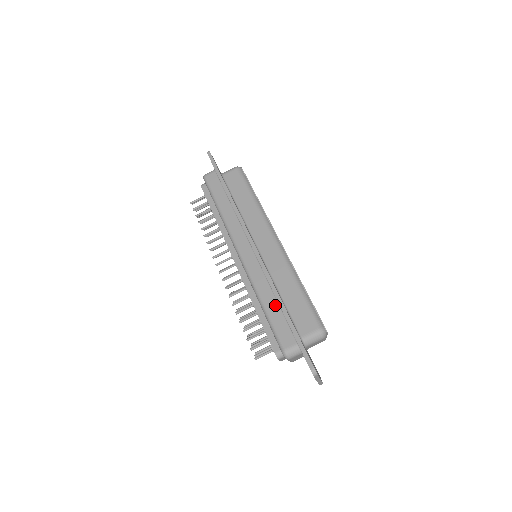
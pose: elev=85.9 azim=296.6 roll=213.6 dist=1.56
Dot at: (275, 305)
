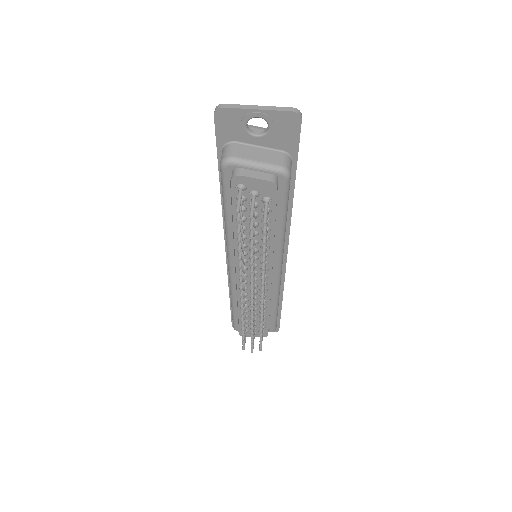
Dot at: occluded
